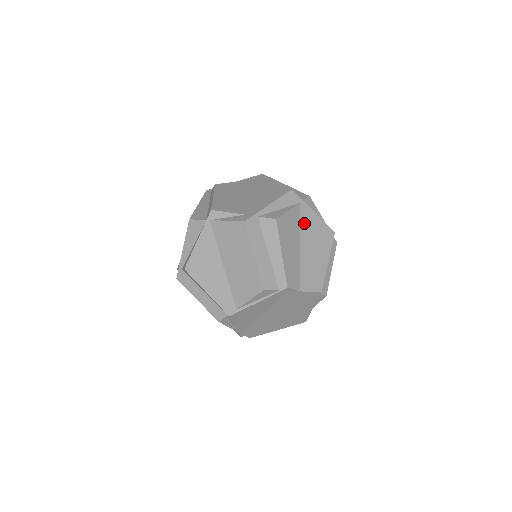
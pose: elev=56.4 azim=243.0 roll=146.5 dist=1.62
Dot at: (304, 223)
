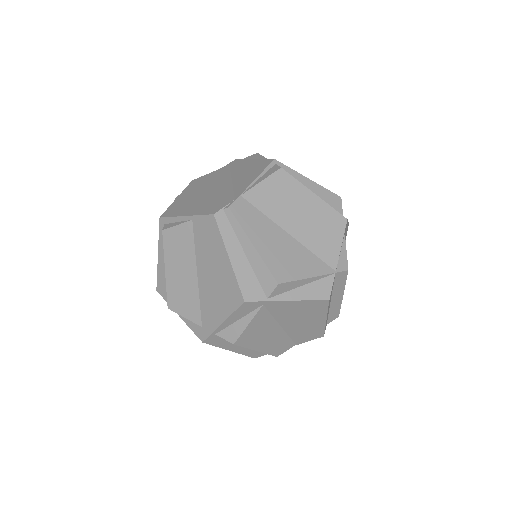
Dot at: (278, 313)
